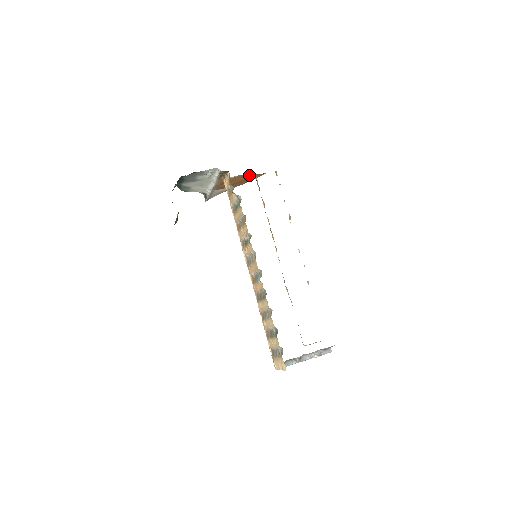
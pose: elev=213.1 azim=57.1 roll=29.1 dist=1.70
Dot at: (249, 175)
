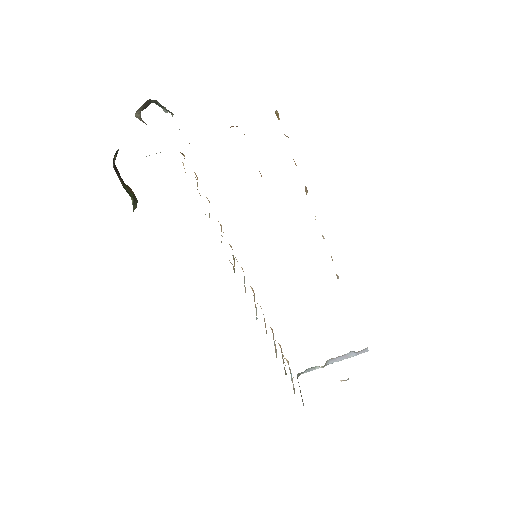
Dot at: occluded
